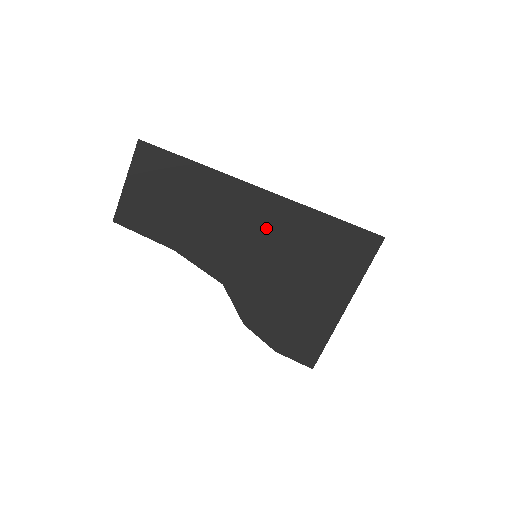
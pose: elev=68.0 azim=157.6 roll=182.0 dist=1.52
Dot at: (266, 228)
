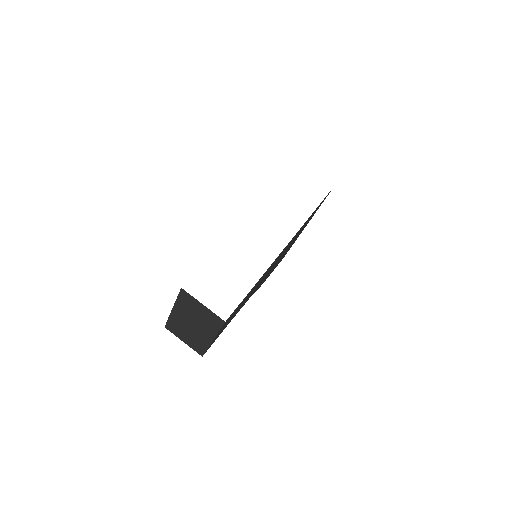
Dot at: occluded
